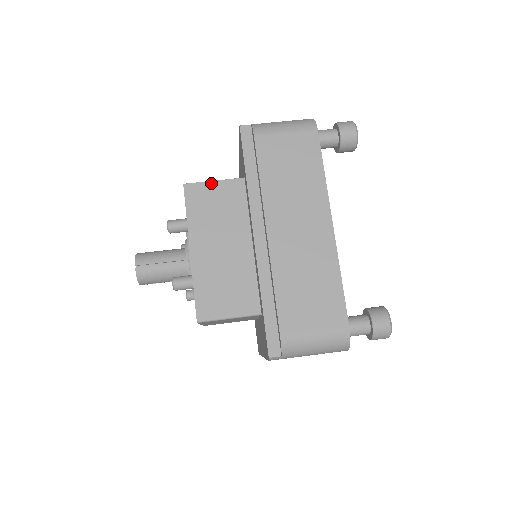
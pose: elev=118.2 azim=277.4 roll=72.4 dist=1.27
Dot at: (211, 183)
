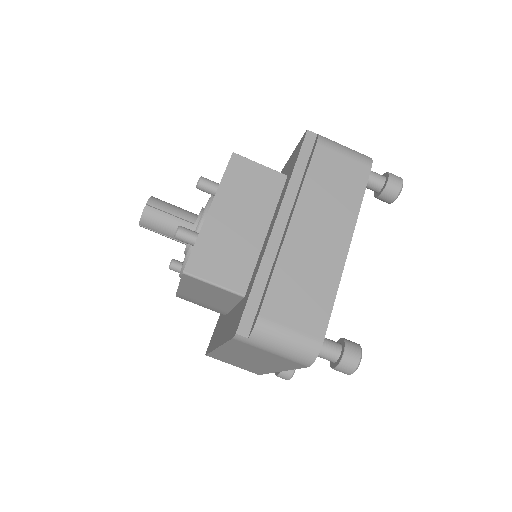
Dot at: (257, 164)
